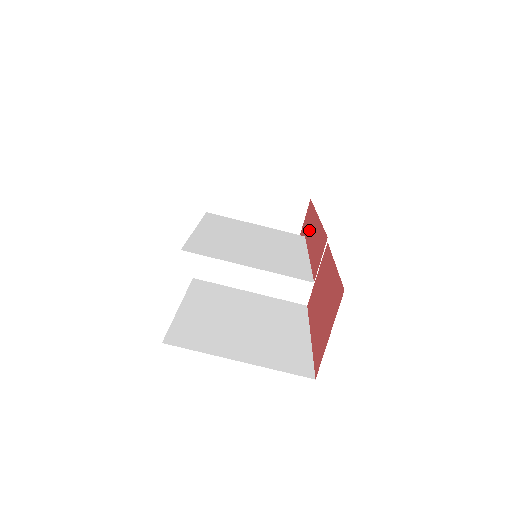
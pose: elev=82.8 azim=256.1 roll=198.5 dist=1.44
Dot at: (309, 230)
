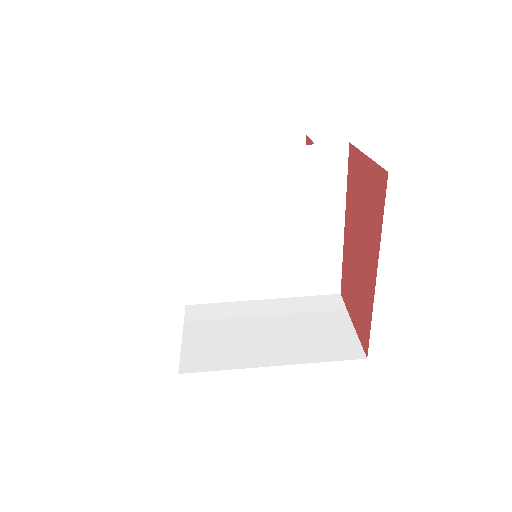
Dot at: occluded
